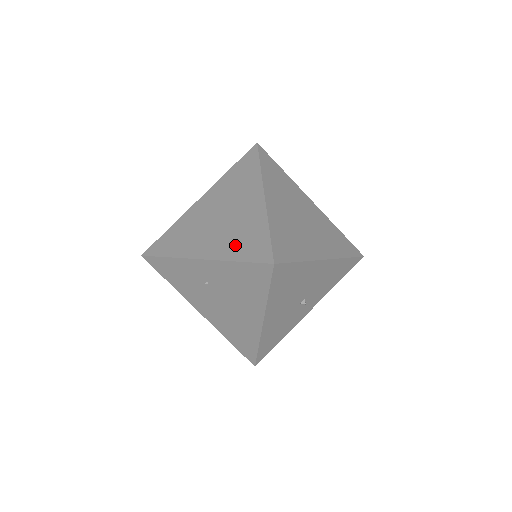
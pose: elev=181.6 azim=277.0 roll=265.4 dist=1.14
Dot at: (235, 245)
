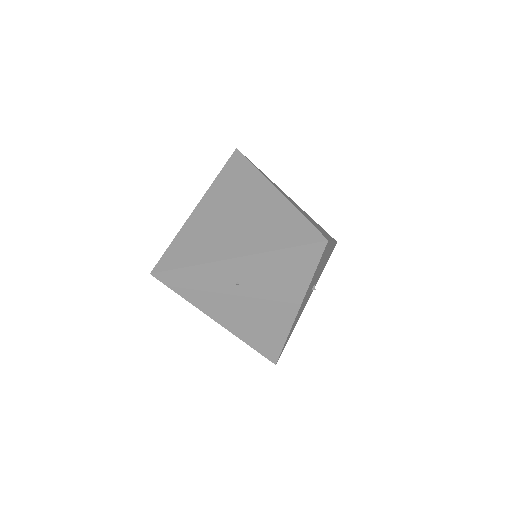
Dot at: (272, 236)
